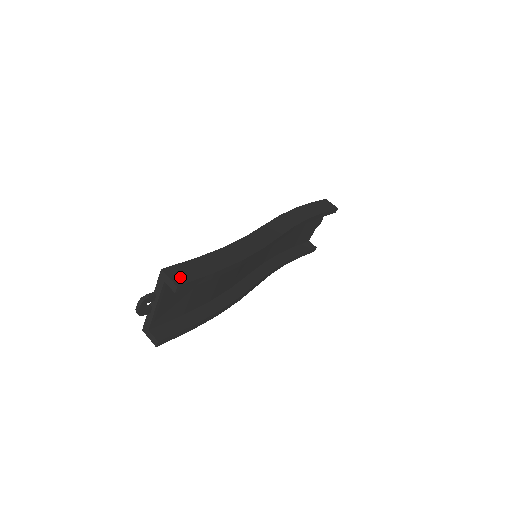
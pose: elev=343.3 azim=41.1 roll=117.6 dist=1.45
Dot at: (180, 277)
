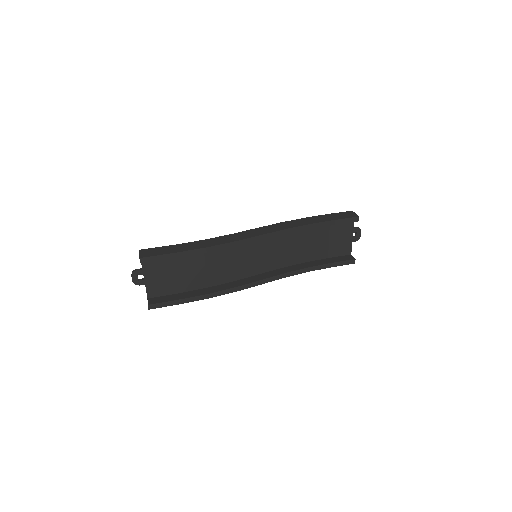
Dot at: (147, 254)
